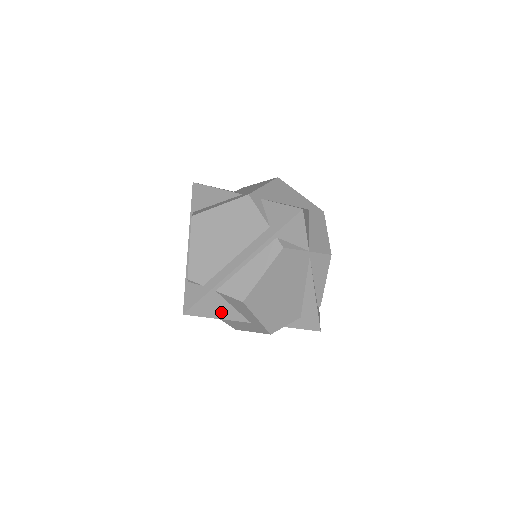
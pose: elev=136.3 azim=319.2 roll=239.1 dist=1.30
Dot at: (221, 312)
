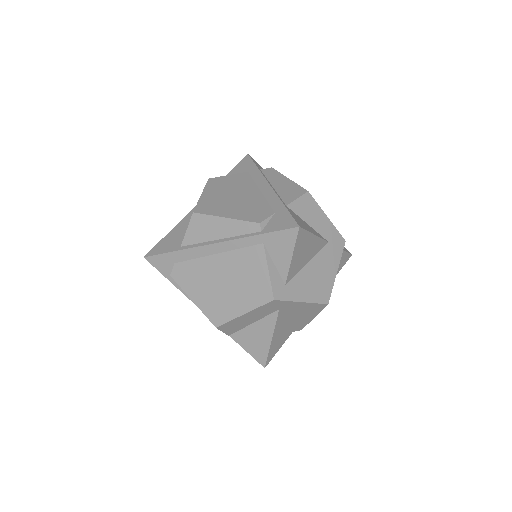
Dot at: (309, 228)
